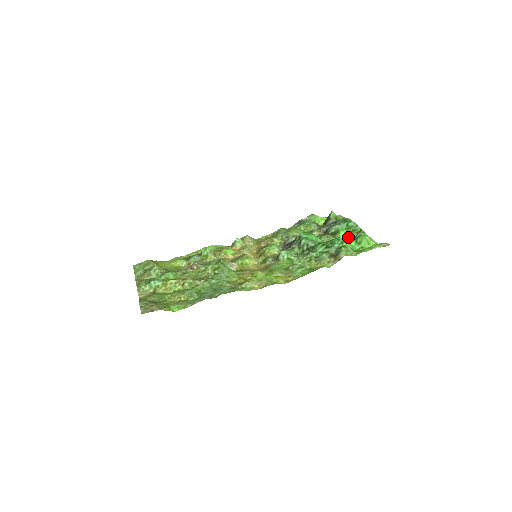
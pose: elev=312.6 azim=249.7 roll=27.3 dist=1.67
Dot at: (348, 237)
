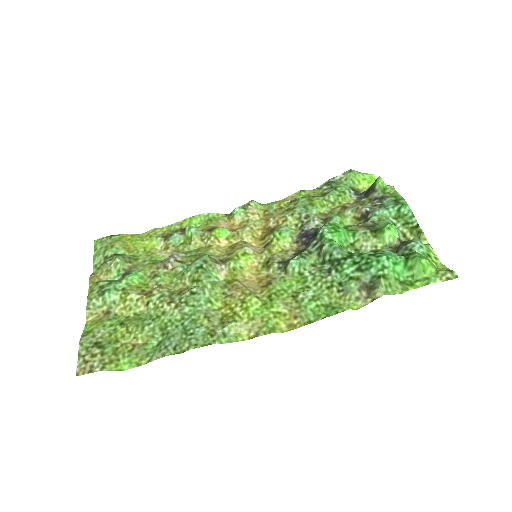
Dot at: (395, 240)
